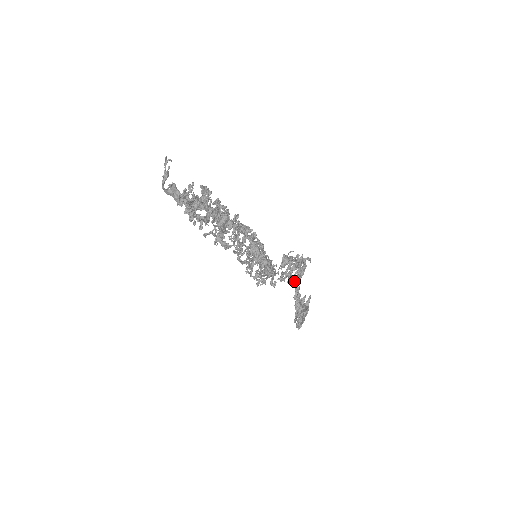
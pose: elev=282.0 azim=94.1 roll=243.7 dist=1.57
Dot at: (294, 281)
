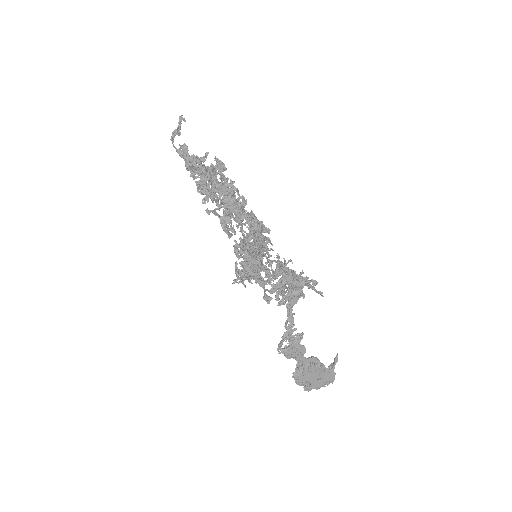
Dot at: (285, 301)
